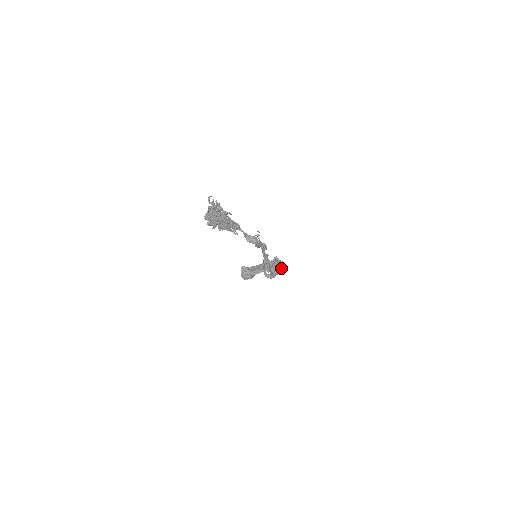
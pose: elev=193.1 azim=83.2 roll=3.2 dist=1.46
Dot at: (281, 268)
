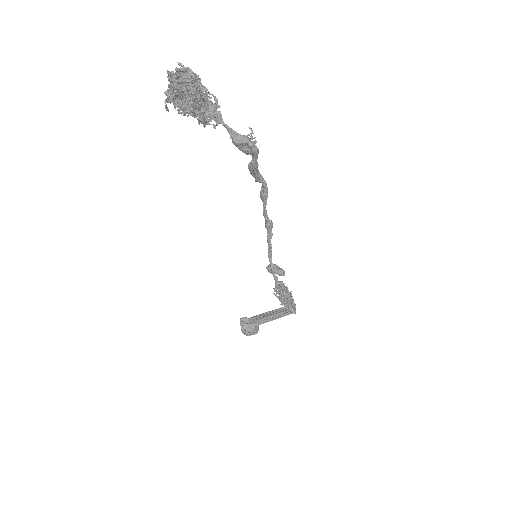
Dot at: (293, 309)
